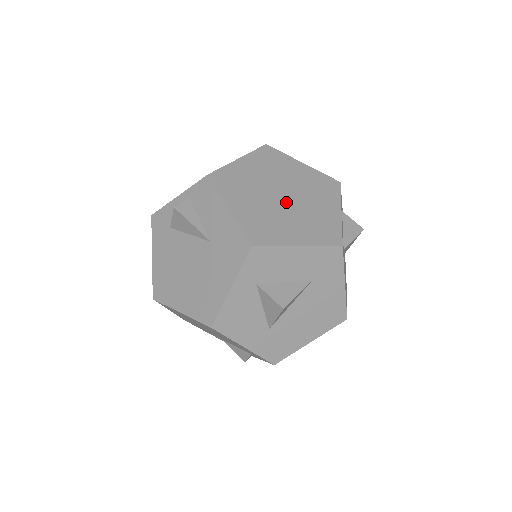
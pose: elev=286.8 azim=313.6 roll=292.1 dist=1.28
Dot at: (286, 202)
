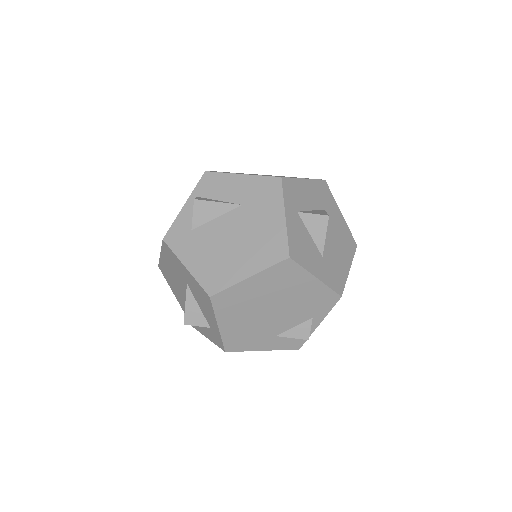
Dot at: occluded
